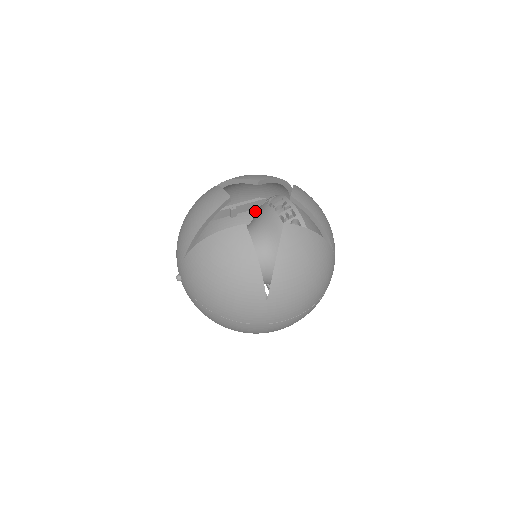
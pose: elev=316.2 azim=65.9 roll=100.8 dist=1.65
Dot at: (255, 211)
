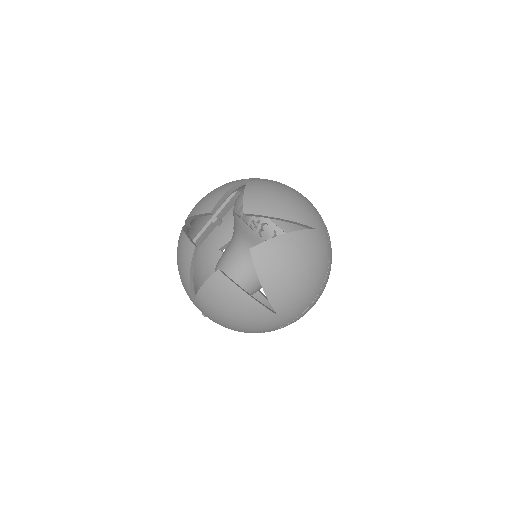
Dot at: occluded
